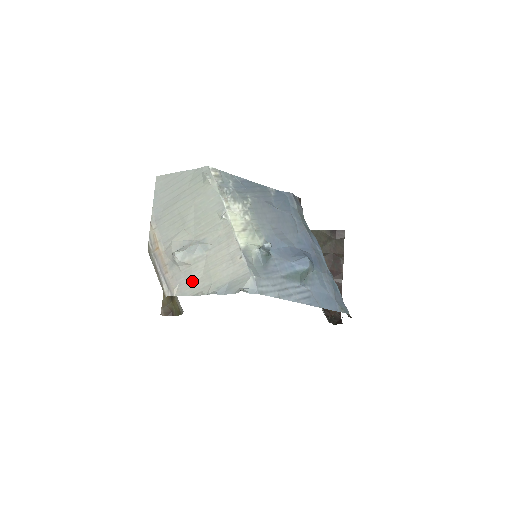
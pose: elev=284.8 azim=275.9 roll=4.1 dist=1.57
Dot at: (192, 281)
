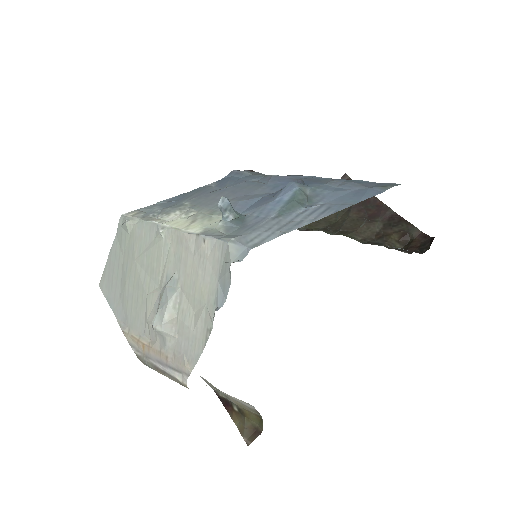
Dot at: (191, 332)
